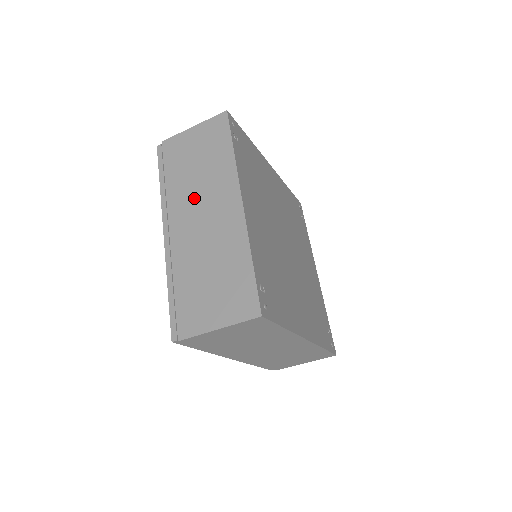
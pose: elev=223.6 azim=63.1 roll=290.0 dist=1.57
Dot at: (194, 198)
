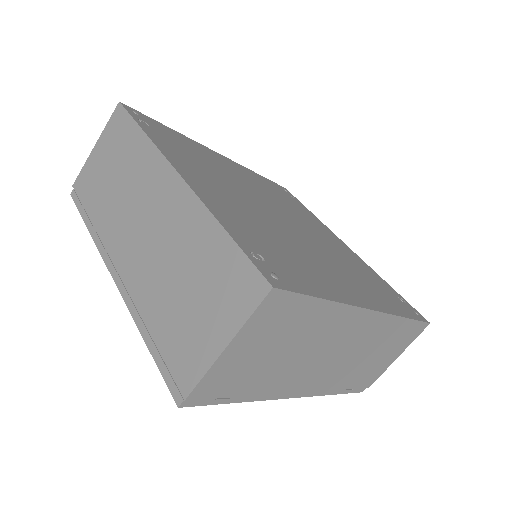
Dot at: (126, 213)
